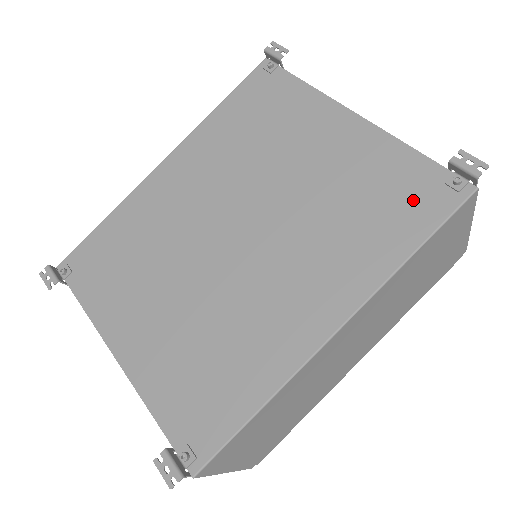
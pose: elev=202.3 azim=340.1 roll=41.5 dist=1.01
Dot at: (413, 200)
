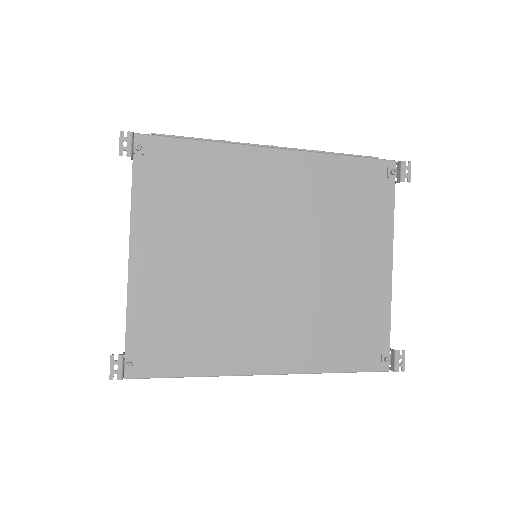
Dot at: (363, 347)
